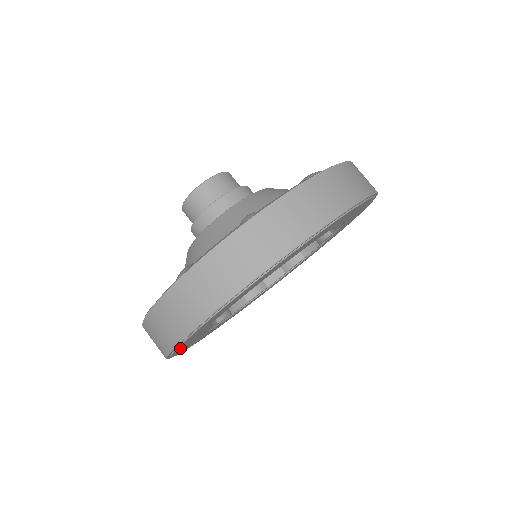
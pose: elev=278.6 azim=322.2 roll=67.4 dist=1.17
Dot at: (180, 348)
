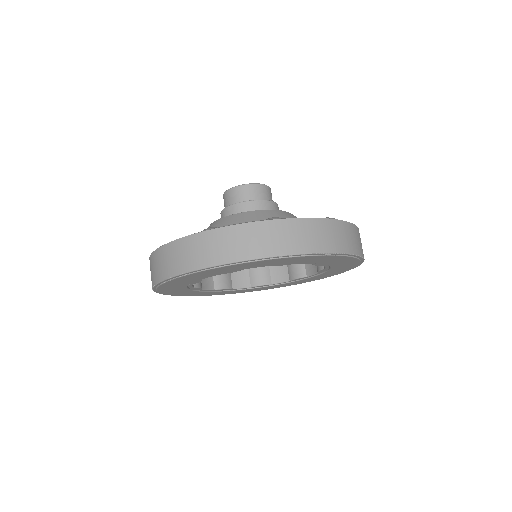
Dot at: (190, 295)
